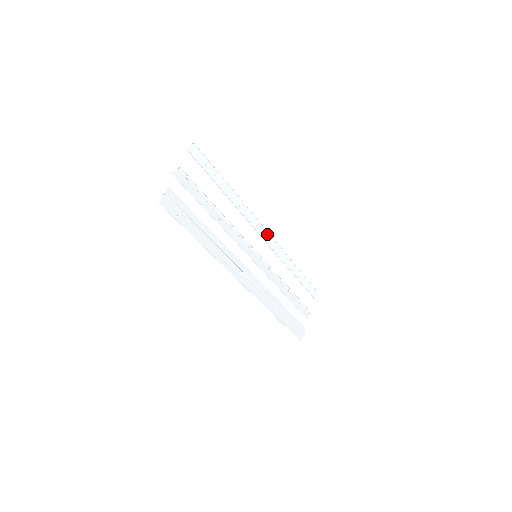
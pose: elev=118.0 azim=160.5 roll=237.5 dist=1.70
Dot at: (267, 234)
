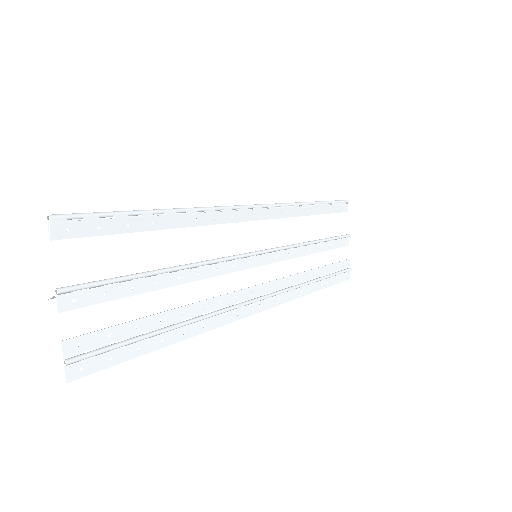
Dot at: (256, 209)
